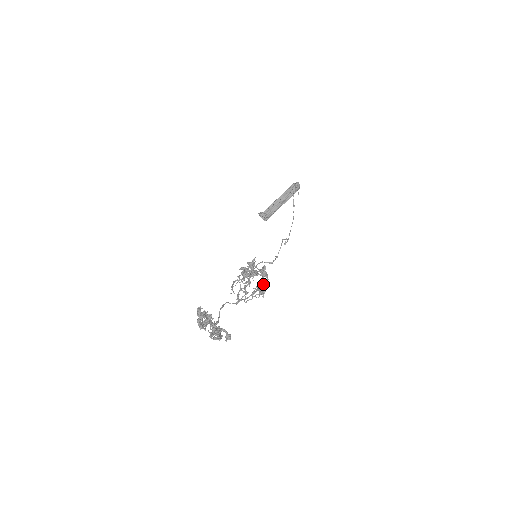
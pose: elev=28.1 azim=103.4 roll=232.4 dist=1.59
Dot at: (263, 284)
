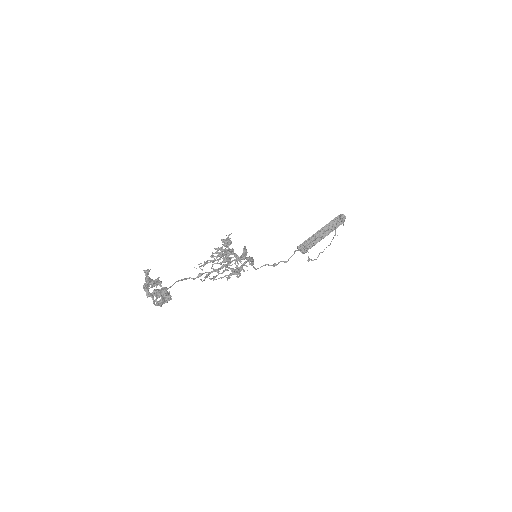
Dot at: (241, 265)
